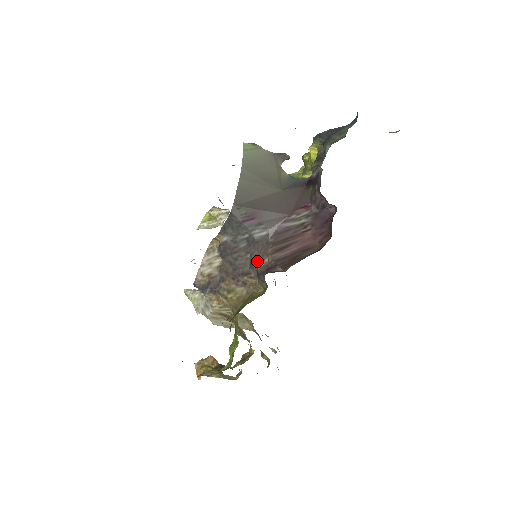
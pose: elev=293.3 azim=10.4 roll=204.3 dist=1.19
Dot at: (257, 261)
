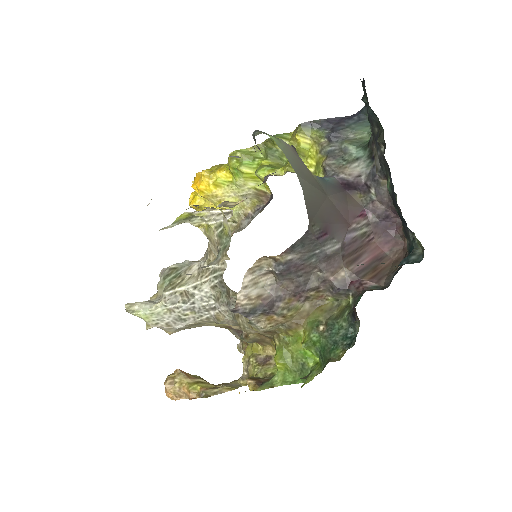
Dot at: (331, 276)
